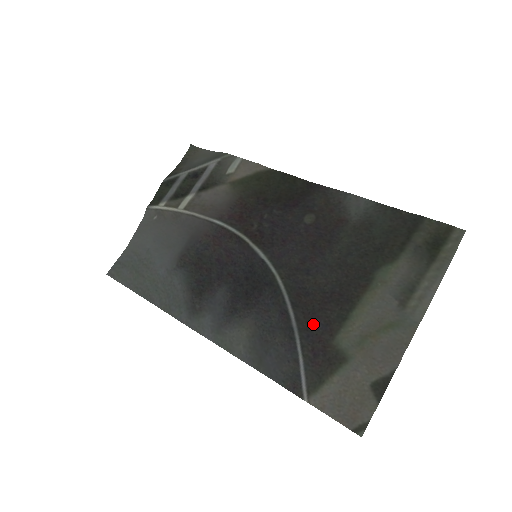
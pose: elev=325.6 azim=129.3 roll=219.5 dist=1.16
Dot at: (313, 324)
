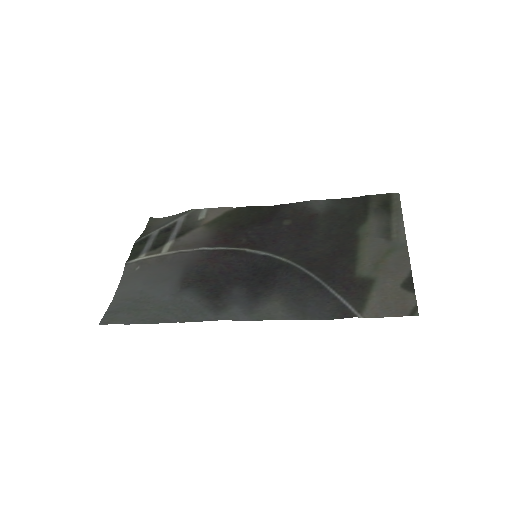
Dot at: (332, 273)
